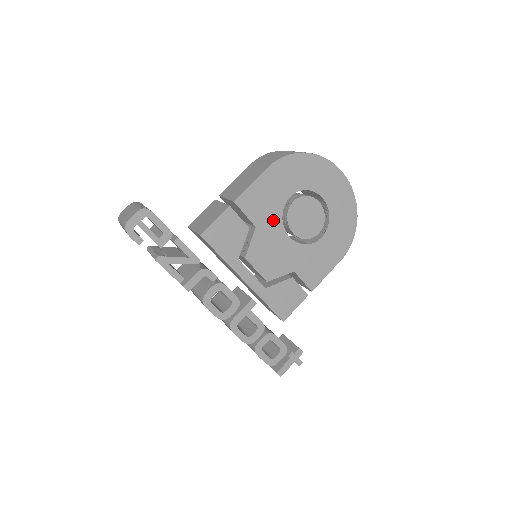
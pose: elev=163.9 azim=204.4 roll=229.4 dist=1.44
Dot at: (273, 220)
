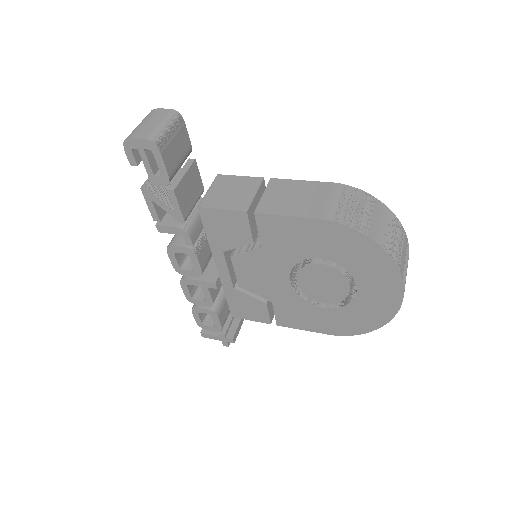
Dot at: (285, 257)
